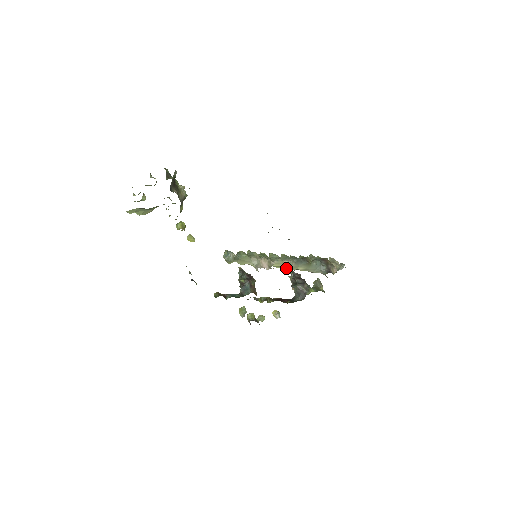
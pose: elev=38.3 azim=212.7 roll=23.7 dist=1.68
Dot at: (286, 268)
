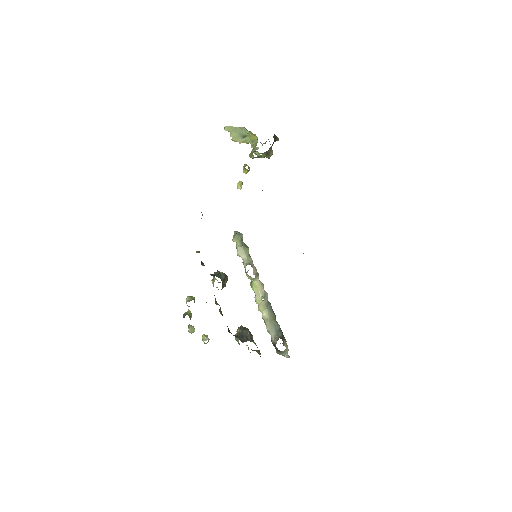
Dot at: (261, 295)
